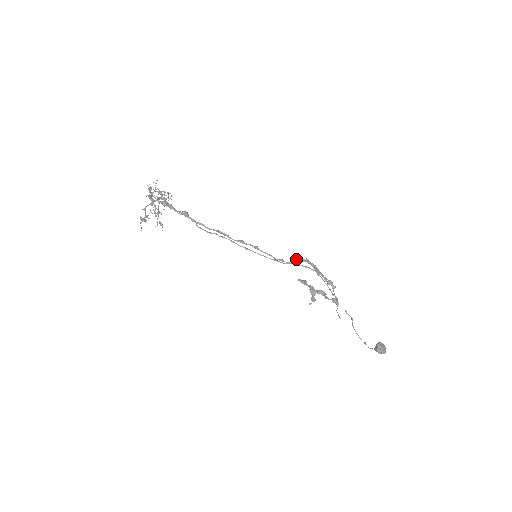
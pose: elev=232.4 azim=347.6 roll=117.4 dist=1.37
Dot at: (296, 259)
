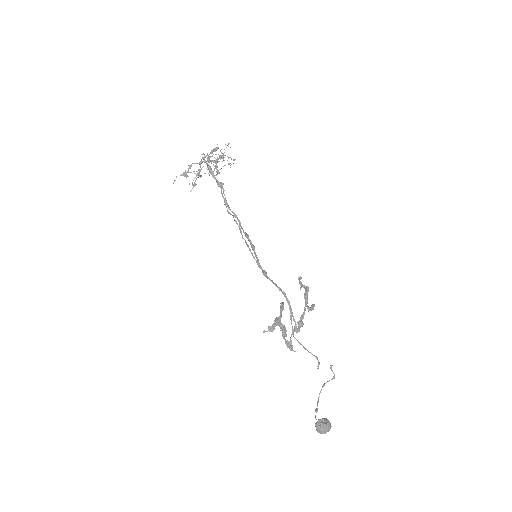
Dot at: (300, 281)
